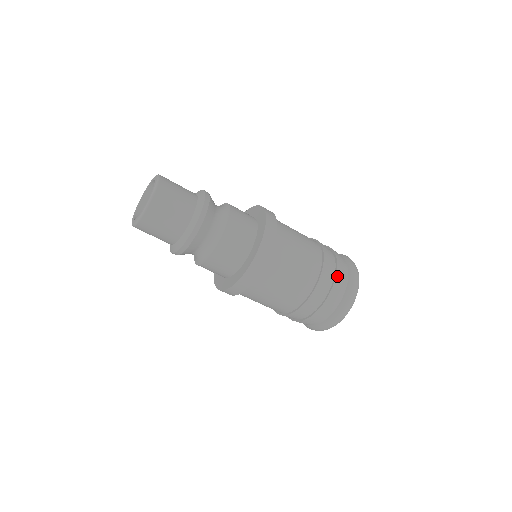
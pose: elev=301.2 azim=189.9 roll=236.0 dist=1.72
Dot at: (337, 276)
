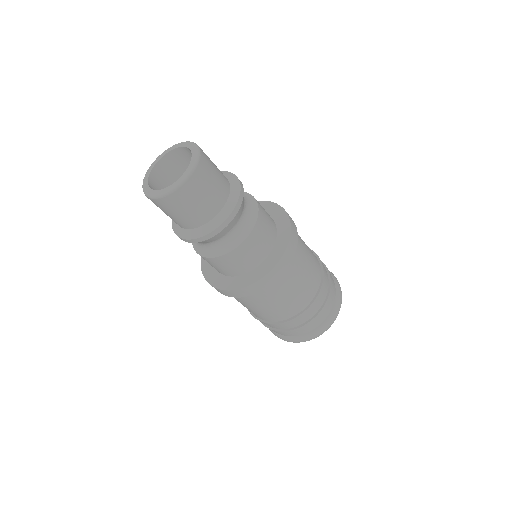
Dot at: (328, 299)
